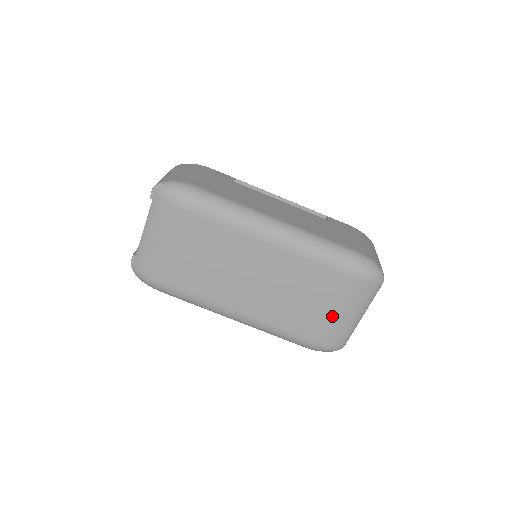
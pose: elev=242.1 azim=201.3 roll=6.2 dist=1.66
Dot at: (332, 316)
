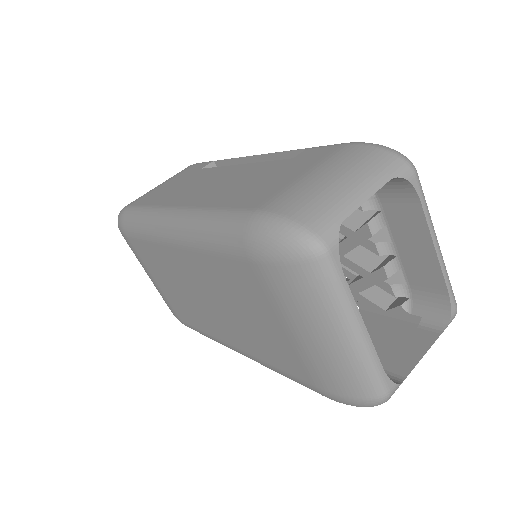
Dot at: (298, 341)
